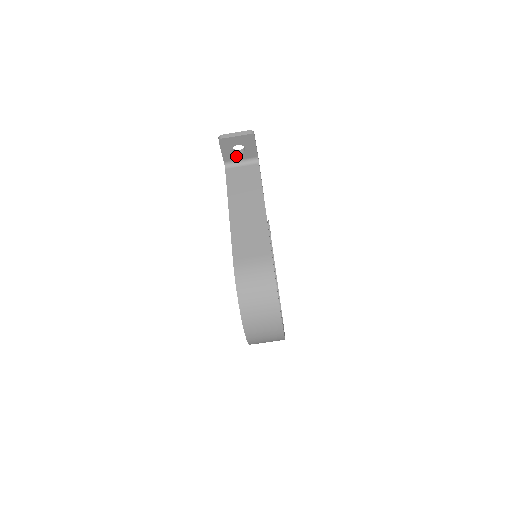
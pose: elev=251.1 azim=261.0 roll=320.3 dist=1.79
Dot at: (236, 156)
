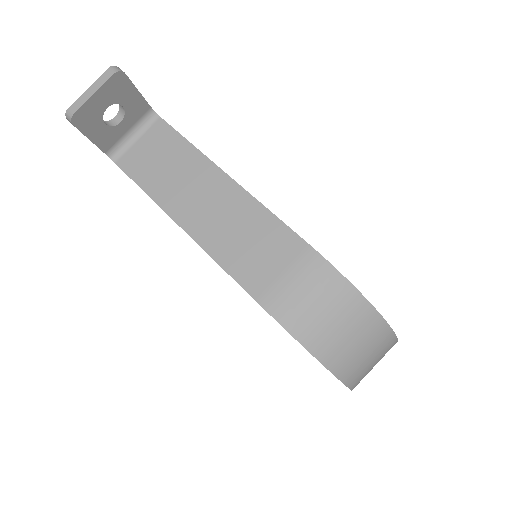
Dot at: (117, 130)
